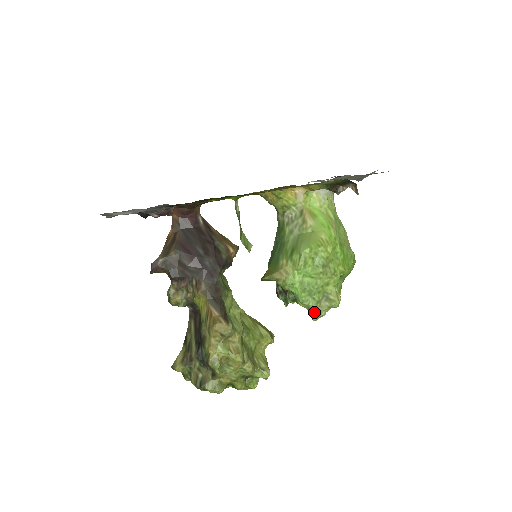
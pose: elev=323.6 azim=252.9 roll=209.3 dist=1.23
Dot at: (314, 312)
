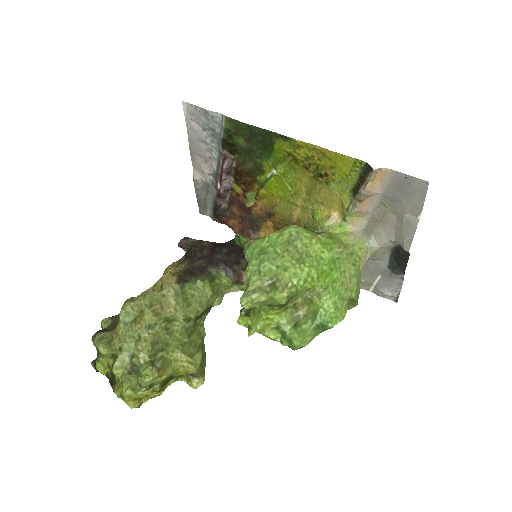
Dot at: (248, 288)
